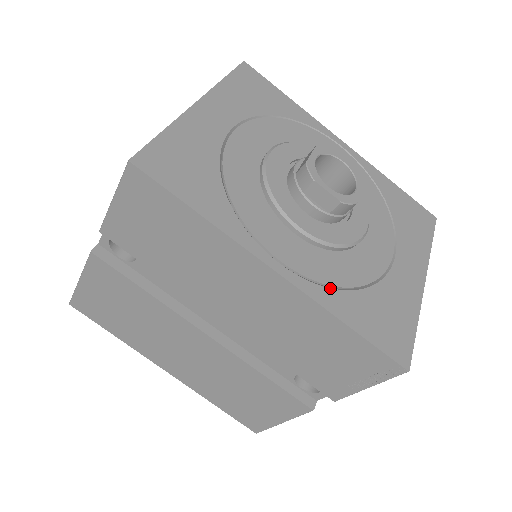
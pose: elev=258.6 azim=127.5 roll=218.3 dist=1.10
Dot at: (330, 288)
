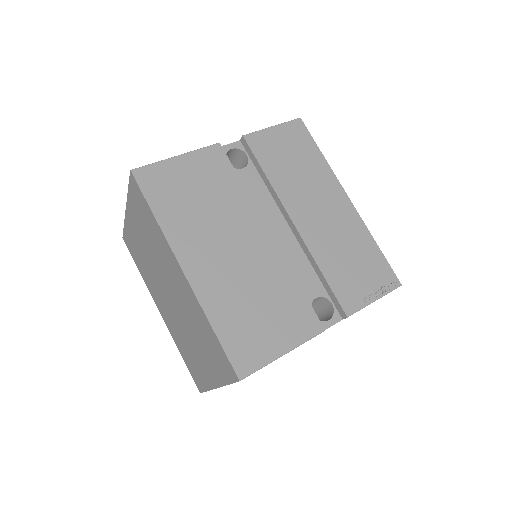
Dot at: occluded
